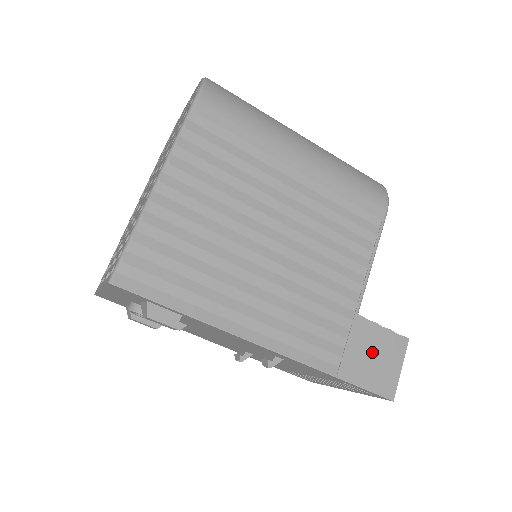
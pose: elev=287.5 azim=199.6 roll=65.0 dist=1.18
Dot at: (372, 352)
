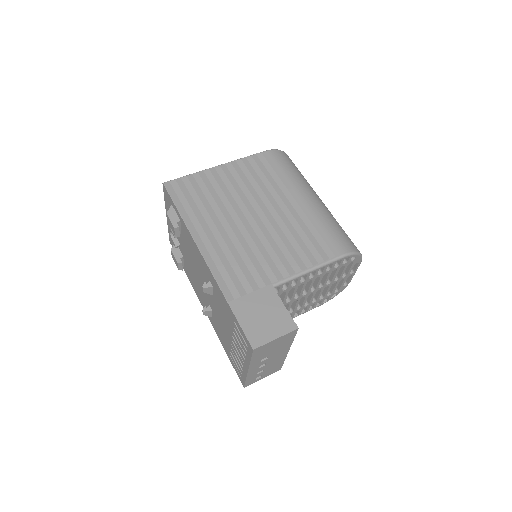
Dot at: (264, 311)
